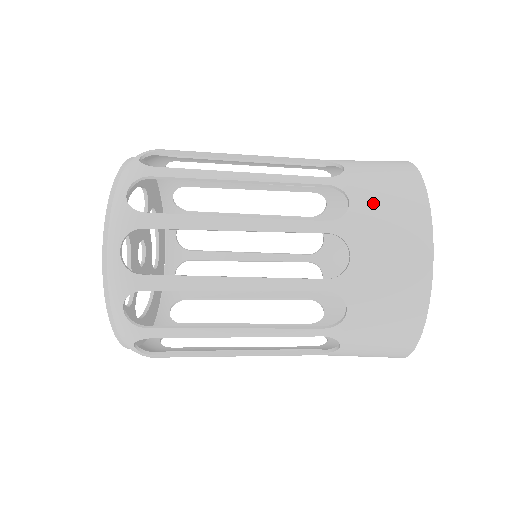
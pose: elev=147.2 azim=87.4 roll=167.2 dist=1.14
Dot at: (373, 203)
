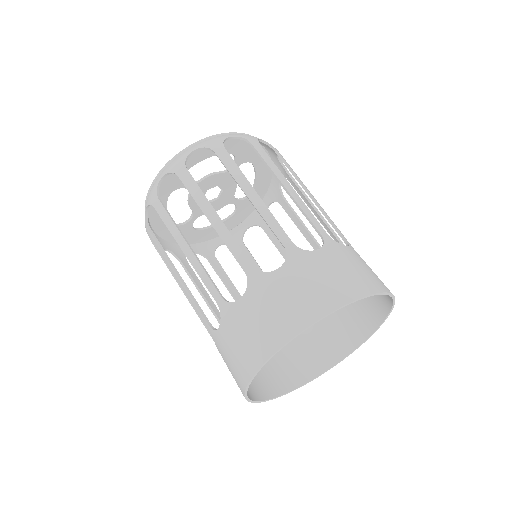
Dot at: (250, 314)
